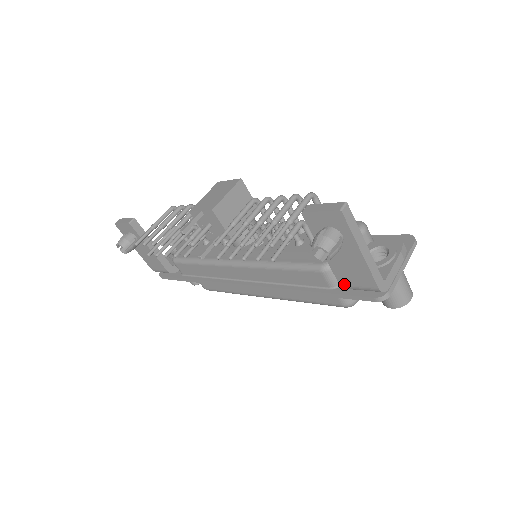
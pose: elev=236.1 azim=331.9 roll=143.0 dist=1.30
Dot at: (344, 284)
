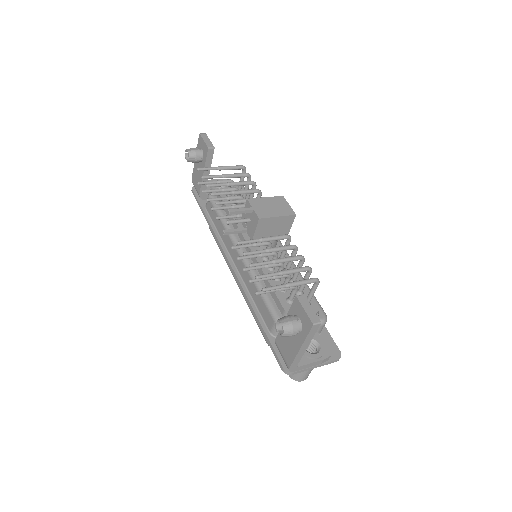
Dot at: (277, 343)
